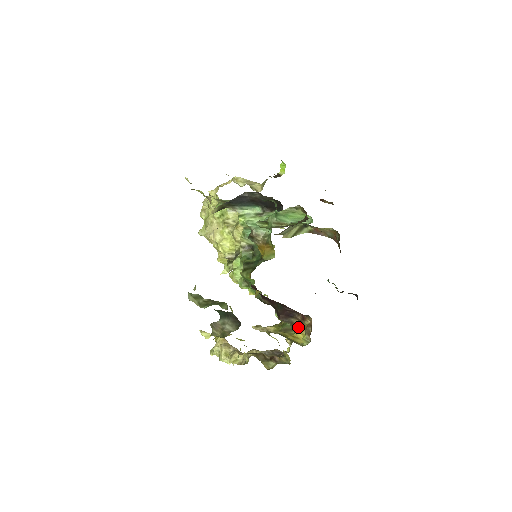
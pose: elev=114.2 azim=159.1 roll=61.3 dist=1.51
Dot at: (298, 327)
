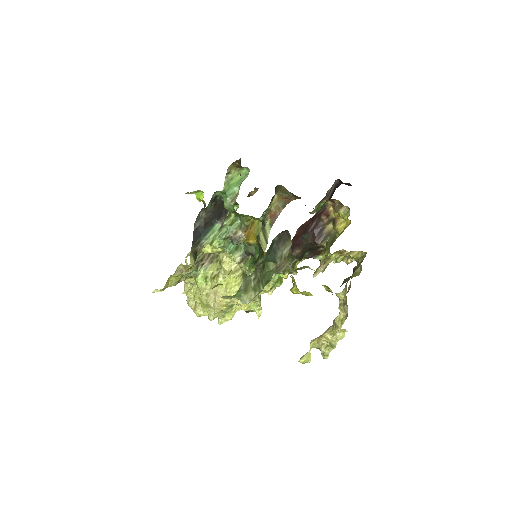
Dot at: (334, 227)
